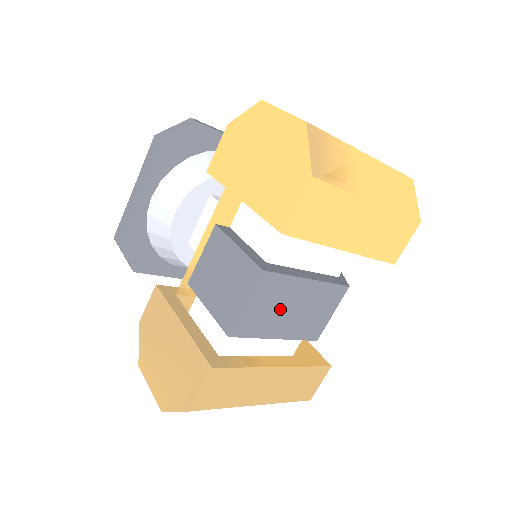
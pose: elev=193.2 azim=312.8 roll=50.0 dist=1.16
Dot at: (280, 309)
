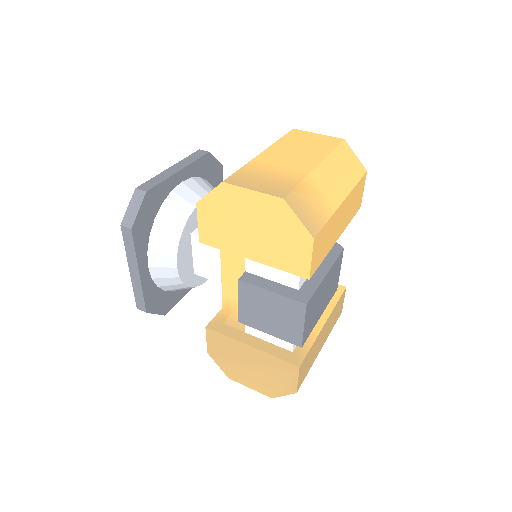
Dot at: (318, 305)
